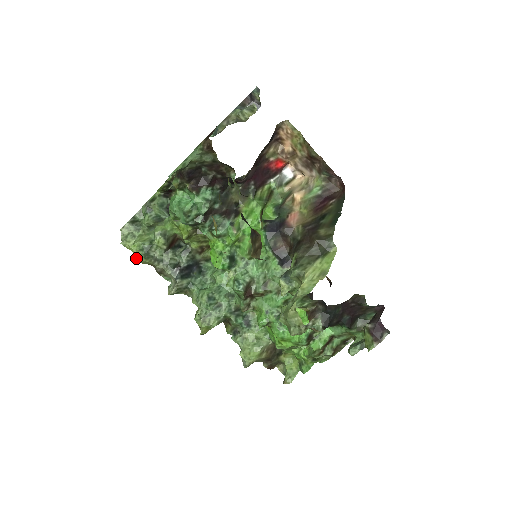
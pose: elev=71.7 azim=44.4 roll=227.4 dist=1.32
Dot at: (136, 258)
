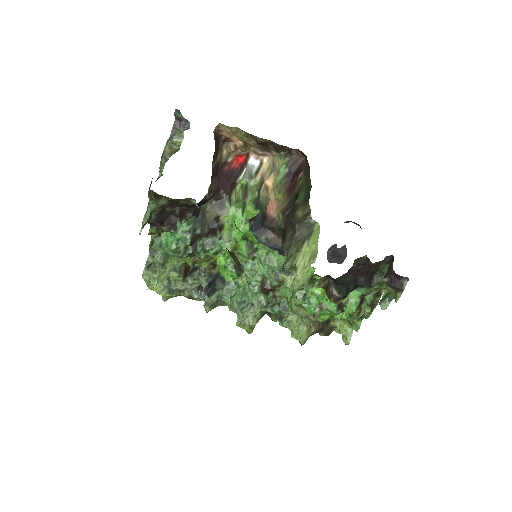
Dot at: (163, 297)
